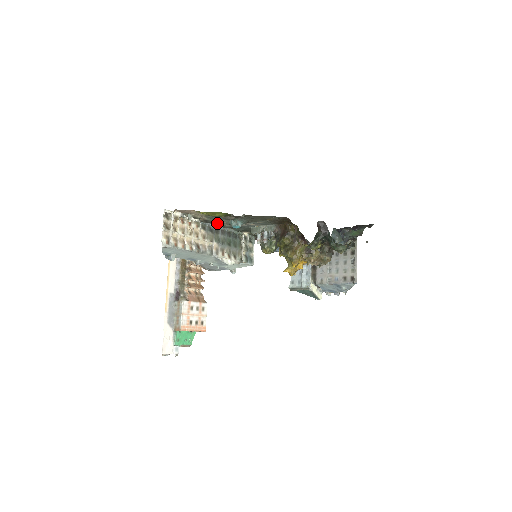
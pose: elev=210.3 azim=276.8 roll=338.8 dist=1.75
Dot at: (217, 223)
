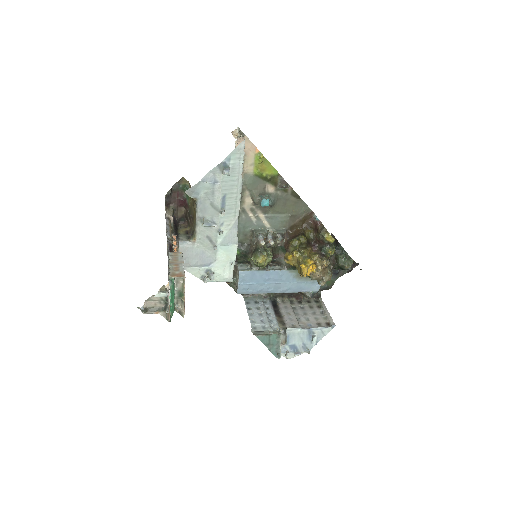
Dot at: occluded
